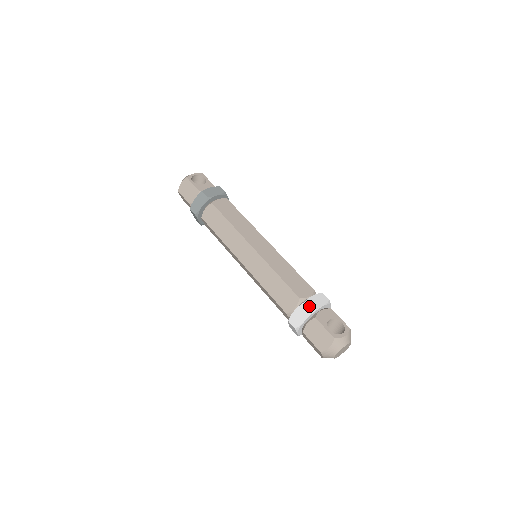
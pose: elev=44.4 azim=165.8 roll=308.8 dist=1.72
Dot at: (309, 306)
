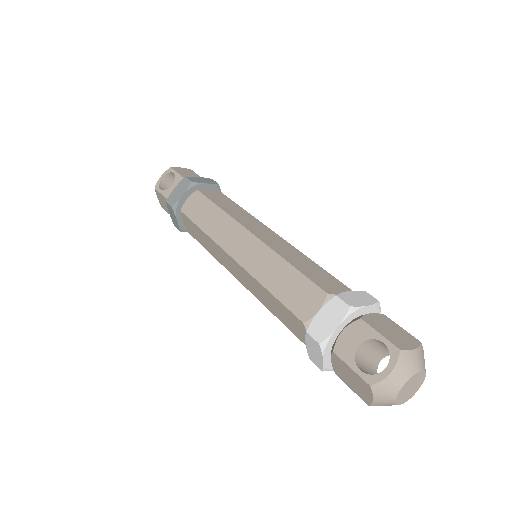
Dot at: (314, 337)
